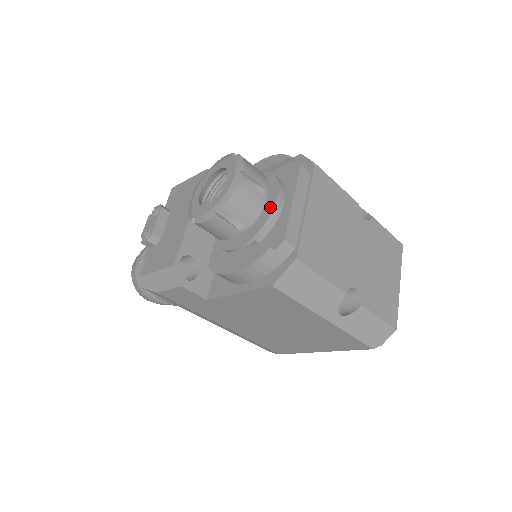
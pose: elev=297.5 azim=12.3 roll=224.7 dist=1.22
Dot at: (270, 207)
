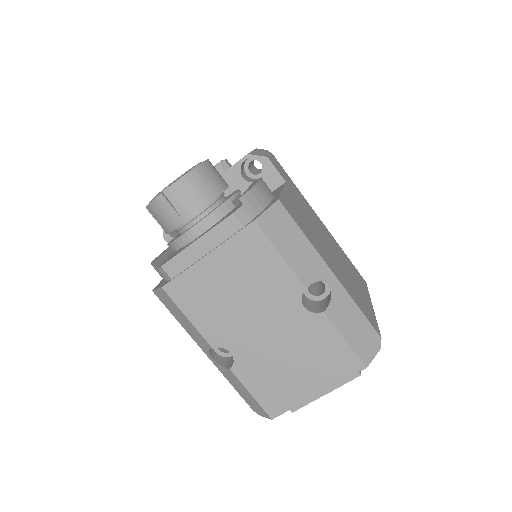
Dot at: (185, 231)
